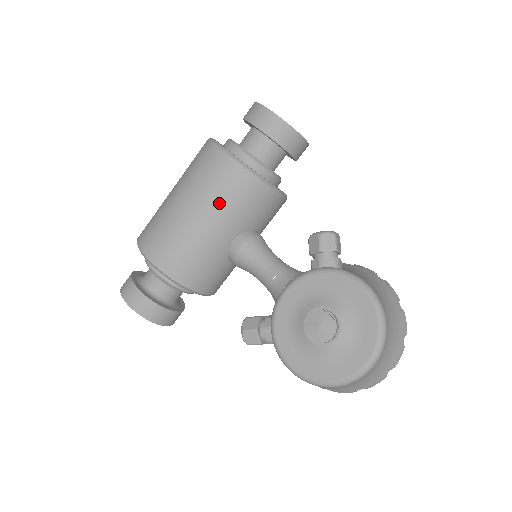
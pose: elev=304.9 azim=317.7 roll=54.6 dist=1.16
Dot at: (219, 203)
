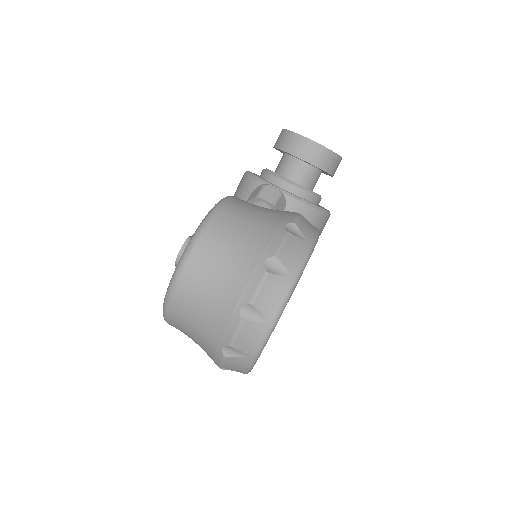
Dot at: occluded
